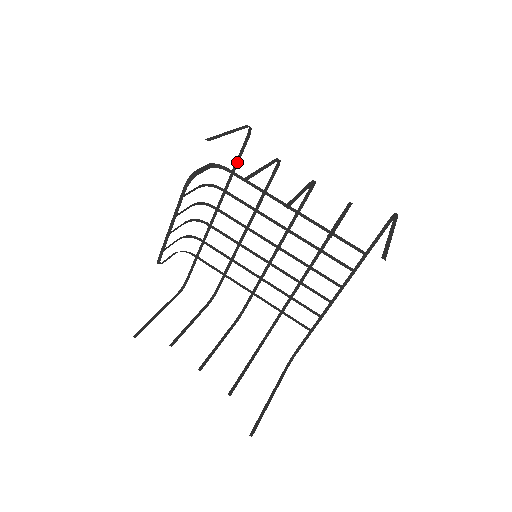
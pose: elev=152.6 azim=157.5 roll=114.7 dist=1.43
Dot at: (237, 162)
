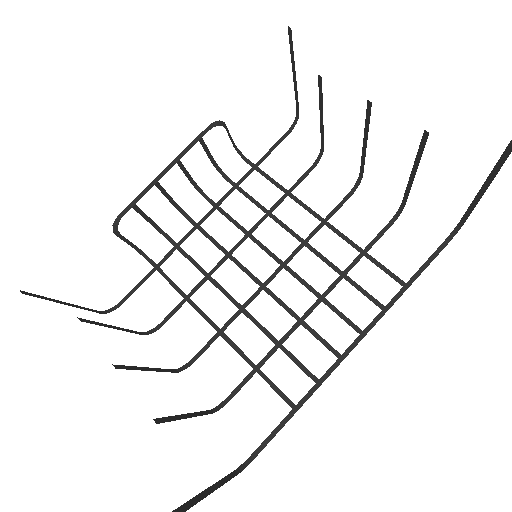
Dot at: (265, 156)
